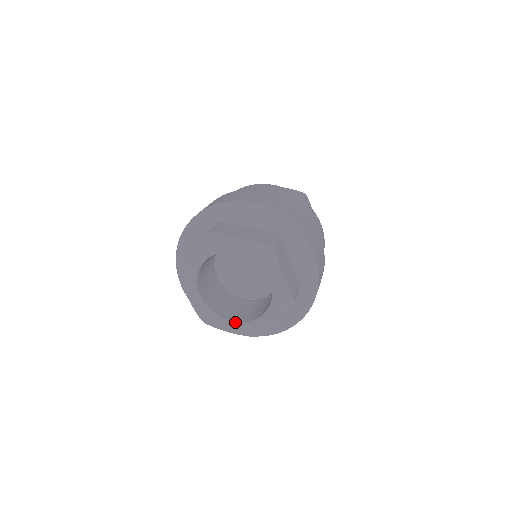
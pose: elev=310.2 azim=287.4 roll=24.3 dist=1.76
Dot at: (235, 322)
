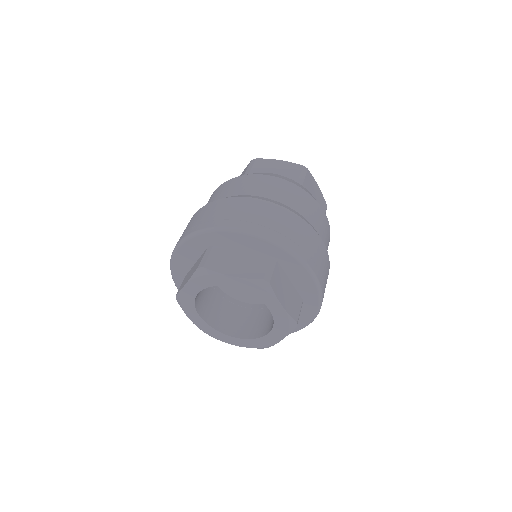
Dot at: (240, 339)
